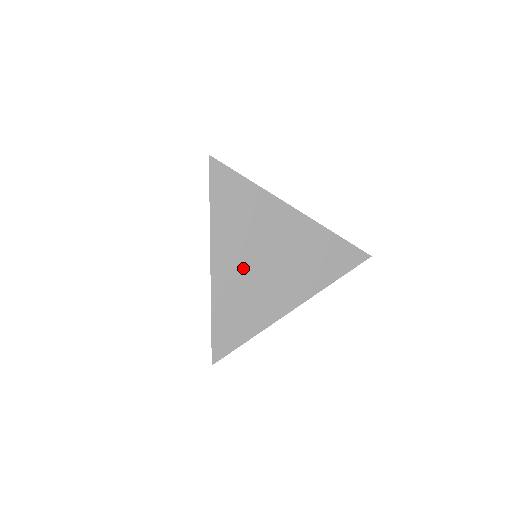
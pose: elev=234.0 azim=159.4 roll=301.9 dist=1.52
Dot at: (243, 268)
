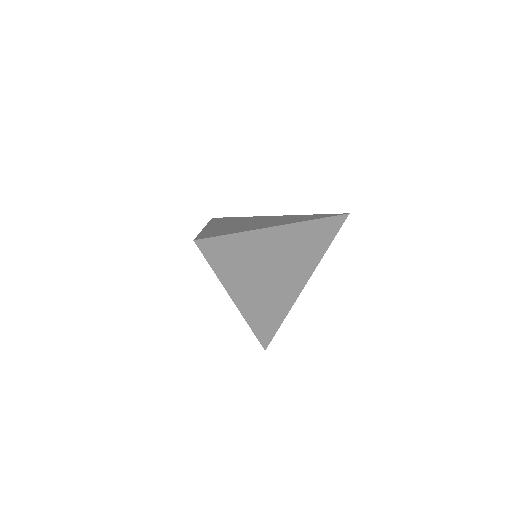
Dot at: (258, 289)
